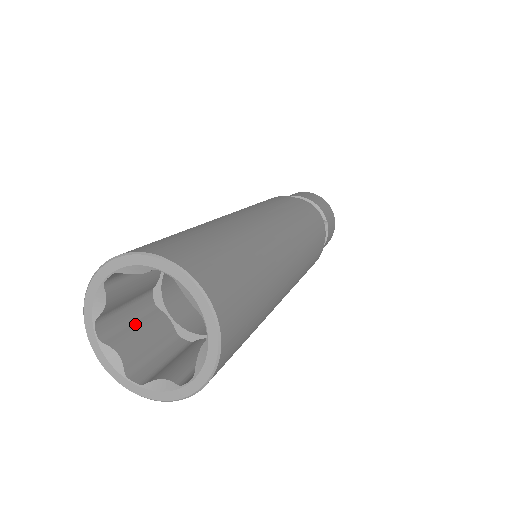
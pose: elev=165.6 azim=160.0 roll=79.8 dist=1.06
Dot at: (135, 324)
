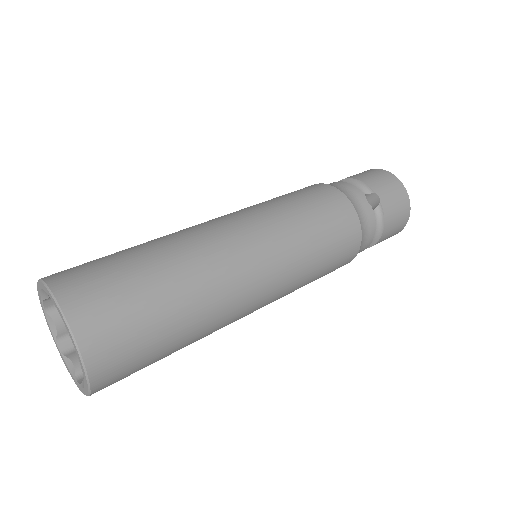
Dot at: occluded
